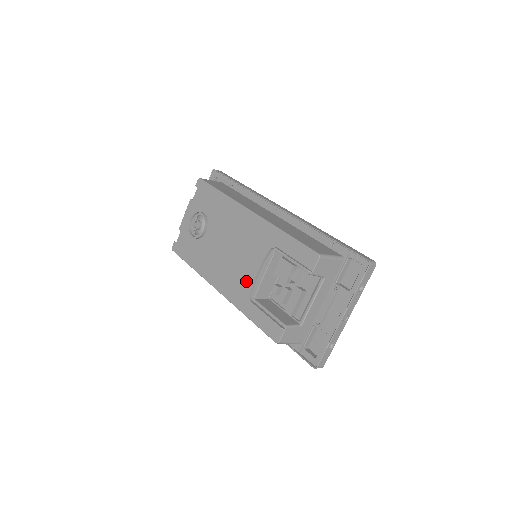
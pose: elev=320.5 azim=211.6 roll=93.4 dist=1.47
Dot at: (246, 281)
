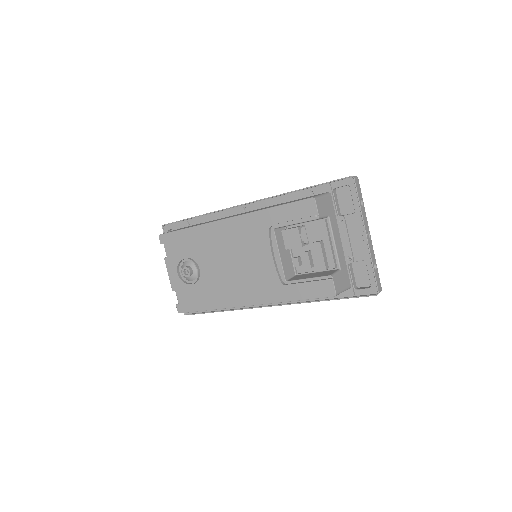
Dot at: (268, 274)
